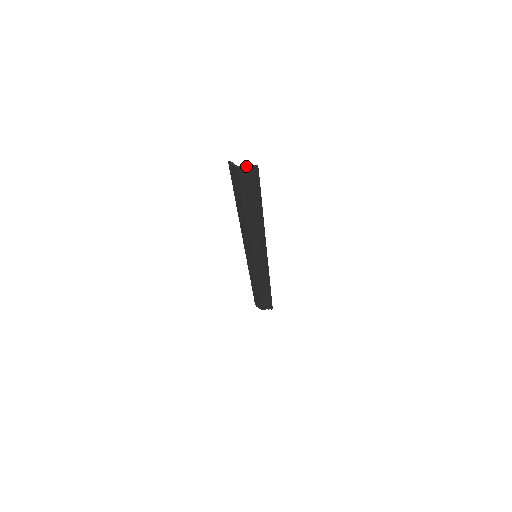
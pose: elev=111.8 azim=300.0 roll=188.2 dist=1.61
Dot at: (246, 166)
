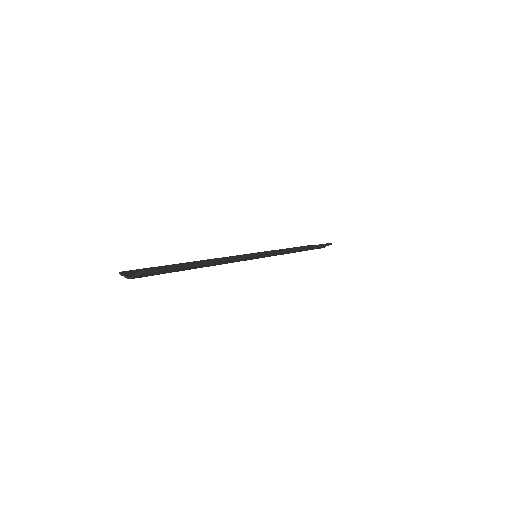
Dot at: (135, 275)
